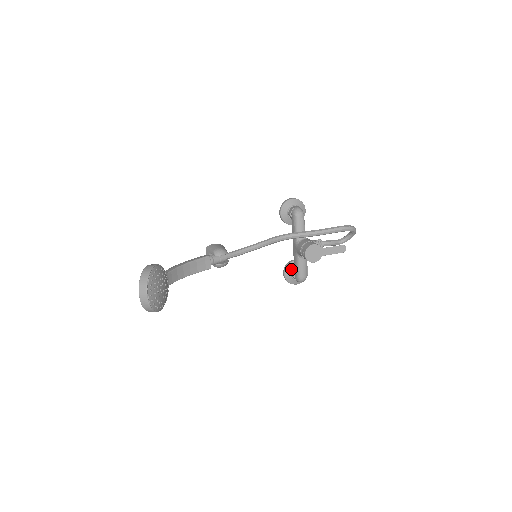
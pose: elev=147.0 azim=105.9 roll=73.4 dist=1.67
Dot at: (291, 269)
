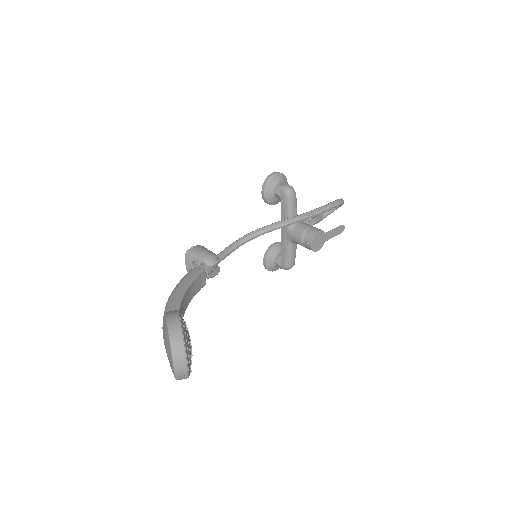
Dot at: (273, 256)
